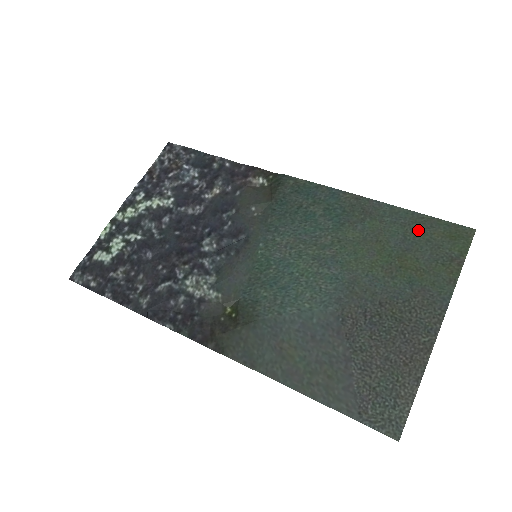
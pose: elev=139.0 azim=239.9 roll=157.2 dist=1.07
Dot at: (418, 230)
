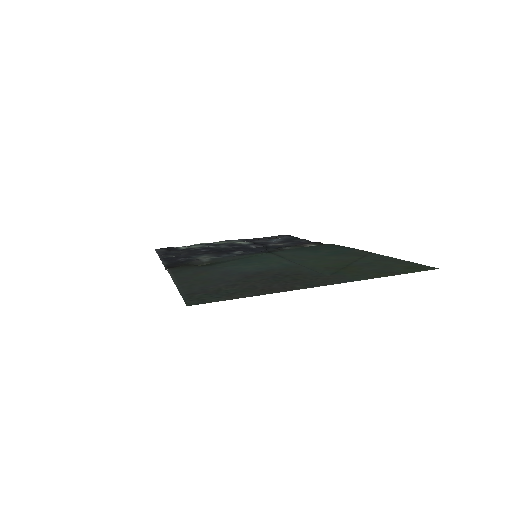
Dot at: (386, 263)
